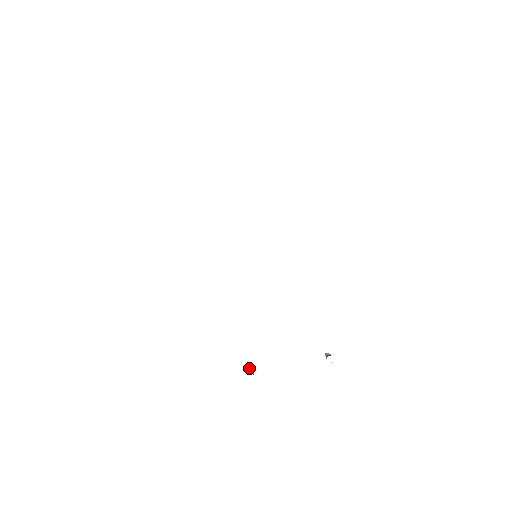
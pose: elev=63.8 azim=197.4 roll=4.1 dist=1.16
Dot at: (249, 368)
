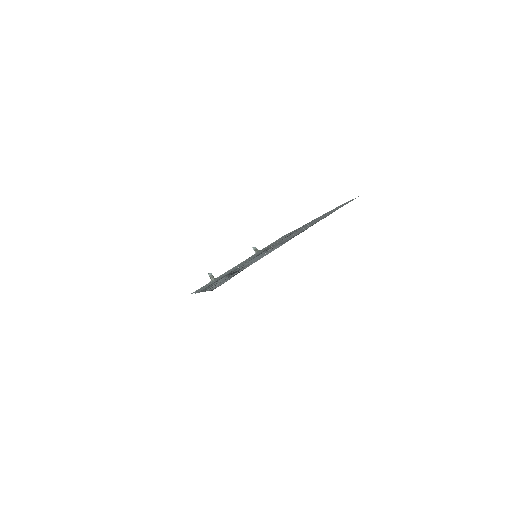
Dot at: (209, 274)
